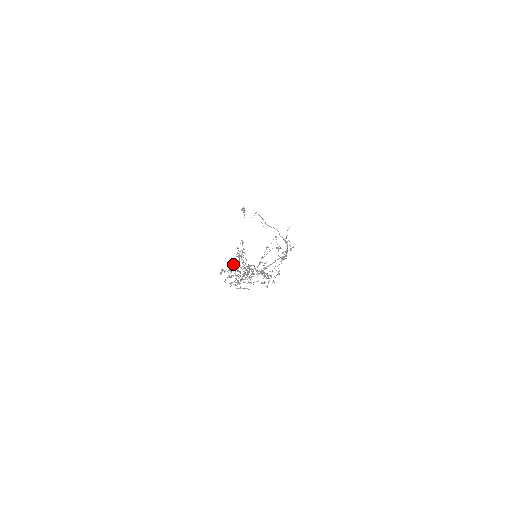
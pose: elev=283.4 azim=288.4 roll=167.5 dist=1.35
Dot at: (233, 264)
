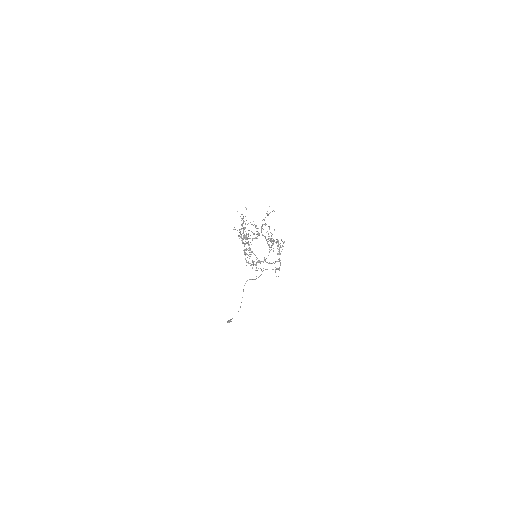
Dot at: occluded
